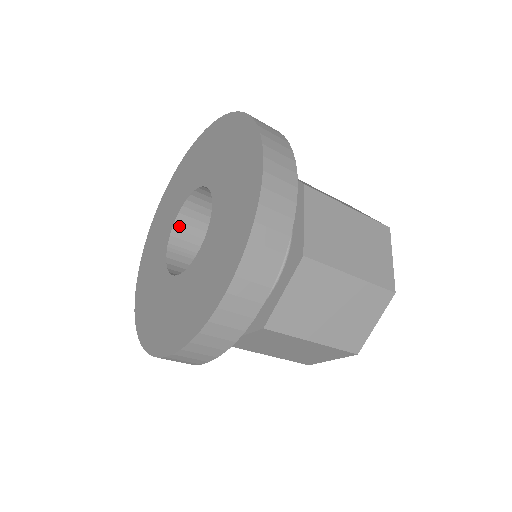
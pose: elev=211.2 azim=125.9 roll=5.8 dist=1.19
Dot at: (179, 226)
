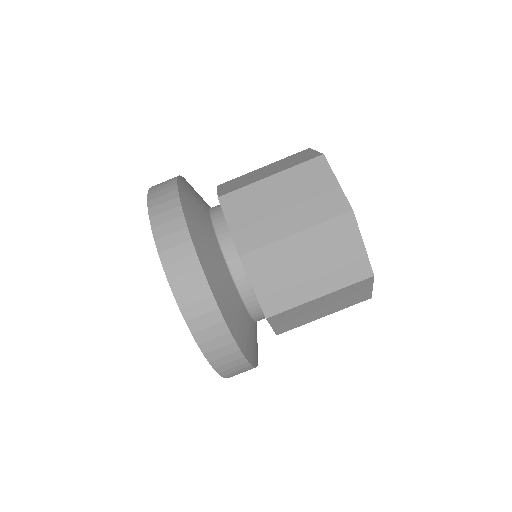
Dot at: occluded
